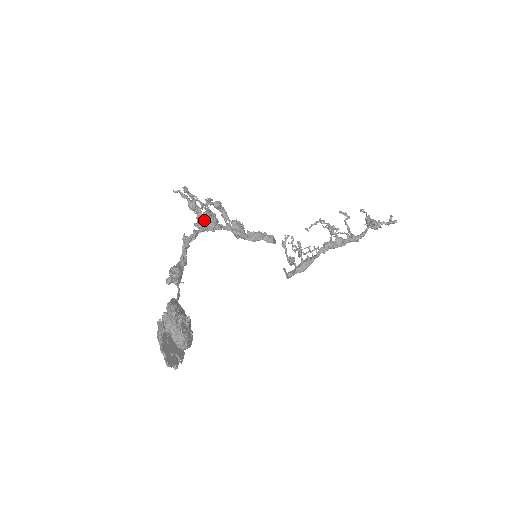
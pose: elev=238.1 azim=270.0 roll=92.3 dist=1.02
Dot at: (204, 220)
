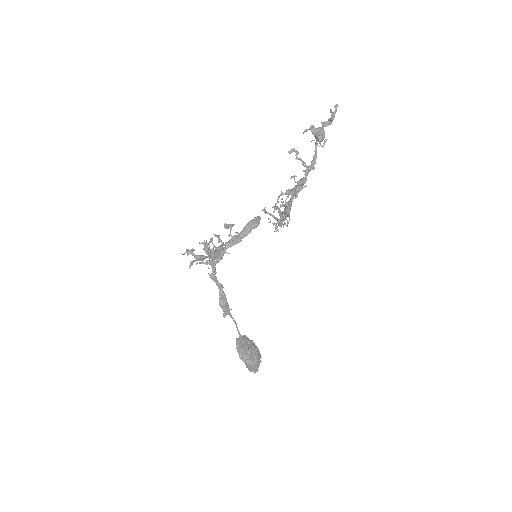
Dot at: occluded
